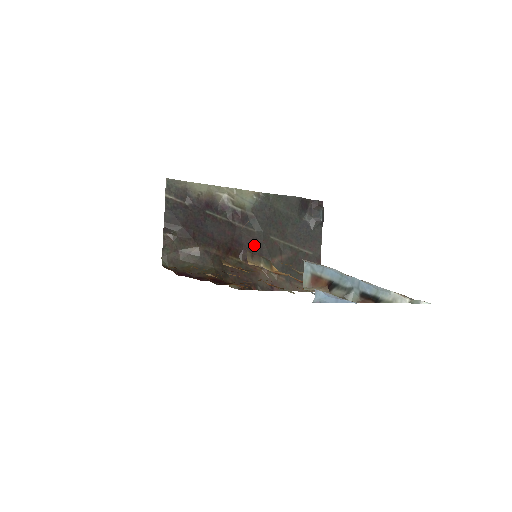
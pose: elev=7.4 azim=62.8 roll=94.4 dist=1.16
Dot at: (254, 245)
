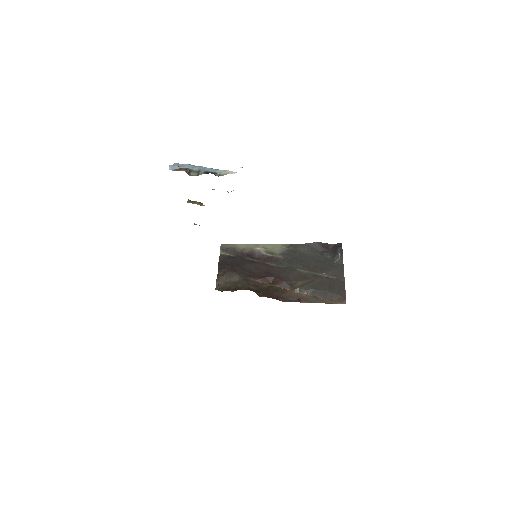
Dot at: (283, 274)
